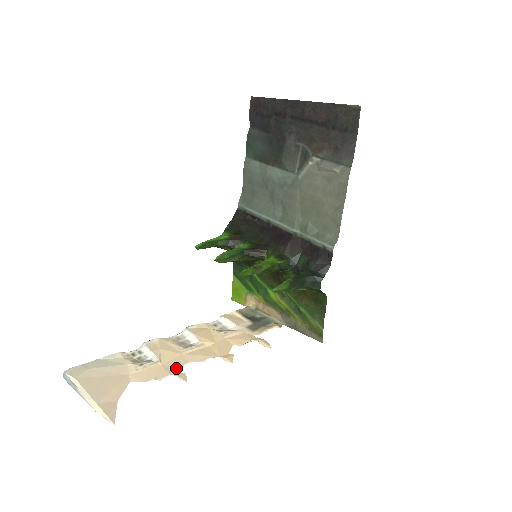
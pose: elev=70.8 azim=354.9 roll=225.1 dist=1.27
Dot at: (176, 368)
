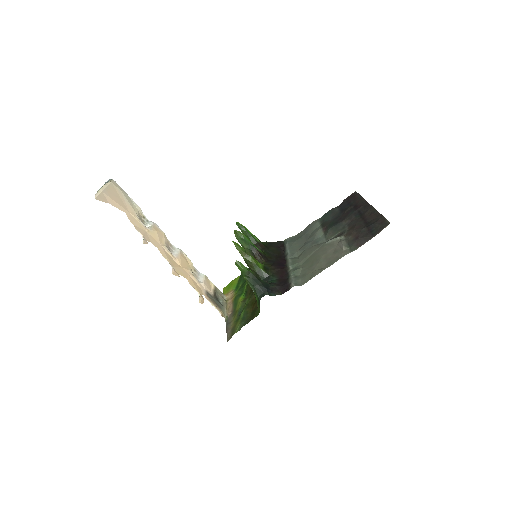
Dot at: (149, 239)
